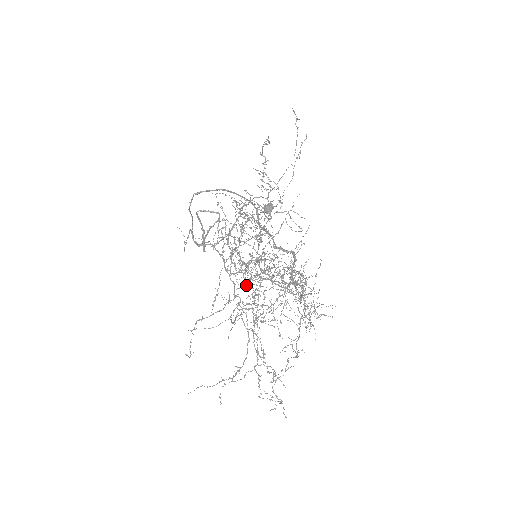
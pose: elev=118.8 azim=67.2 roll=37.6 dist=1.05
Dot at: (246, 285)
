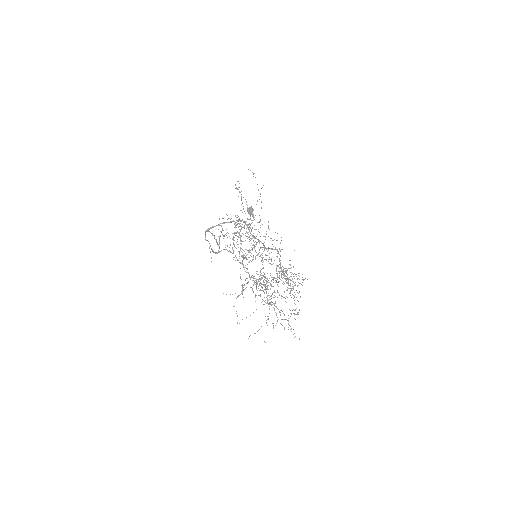
Dot at: (264, 304)
